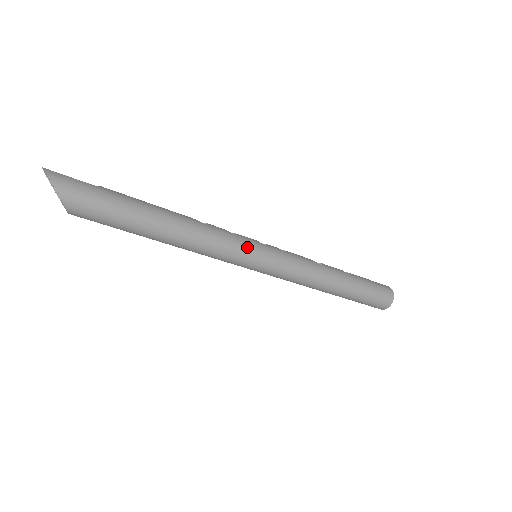
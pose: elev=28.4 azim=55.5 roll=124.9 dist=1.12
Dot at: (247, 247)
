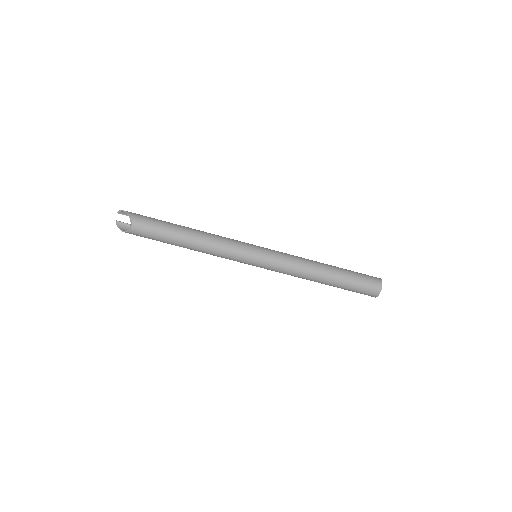
Dot at: (245, 243)
